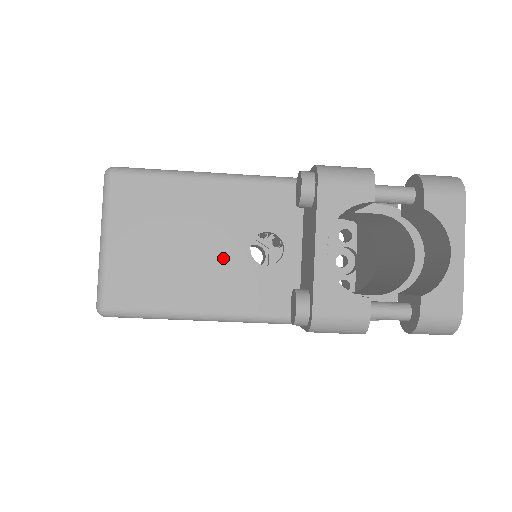
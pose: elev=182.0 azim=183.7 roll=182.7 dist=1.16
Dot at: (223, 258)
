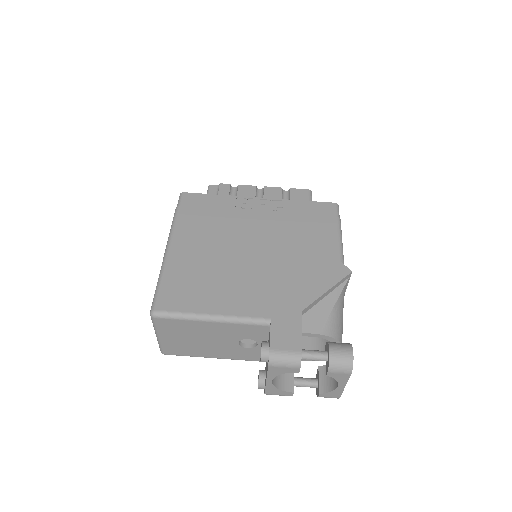
Dot at: (224, 345)
